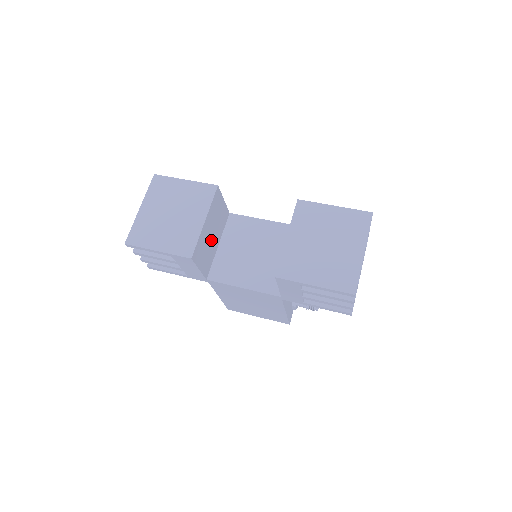
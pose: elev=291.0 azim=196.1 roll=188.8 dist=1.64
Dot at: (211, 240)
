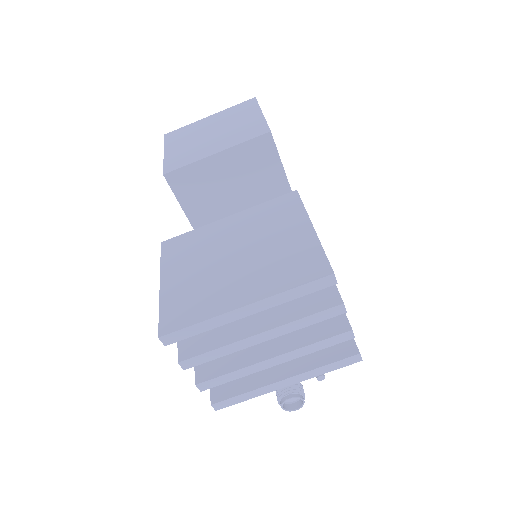
Dot at: (227, 193)
